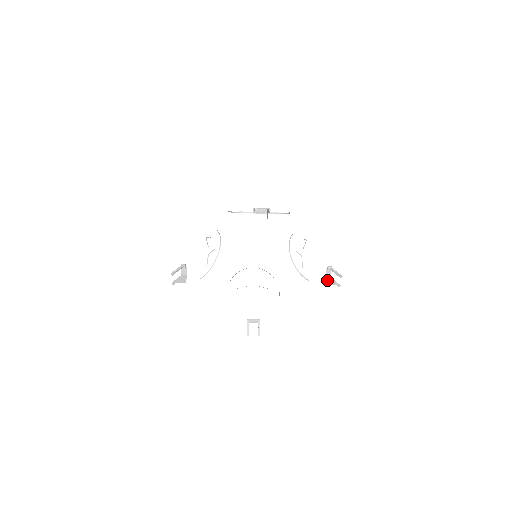
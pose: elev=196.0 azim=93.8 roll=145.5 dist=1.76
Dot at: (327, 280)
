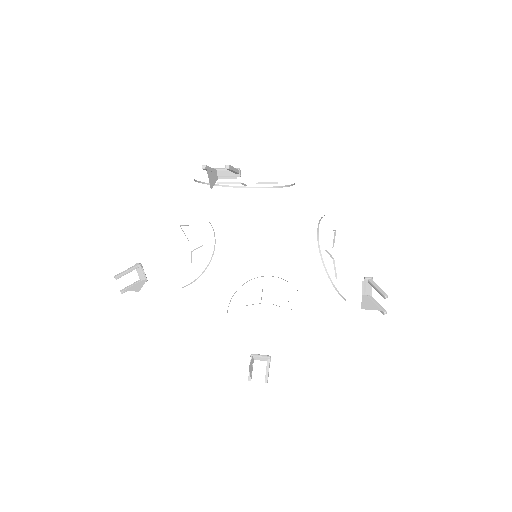
Dot at: (364, 301)
